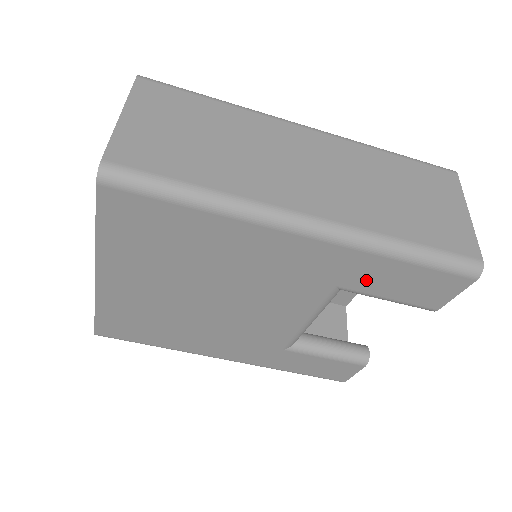
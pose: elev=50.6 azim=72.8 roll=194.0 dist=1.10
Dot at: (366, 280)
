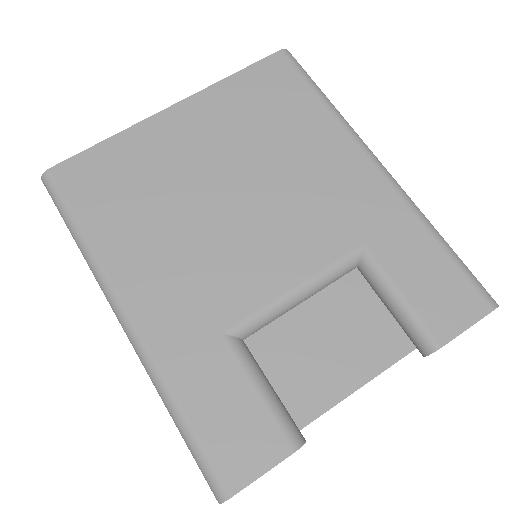
Dot at: (395, 250)
